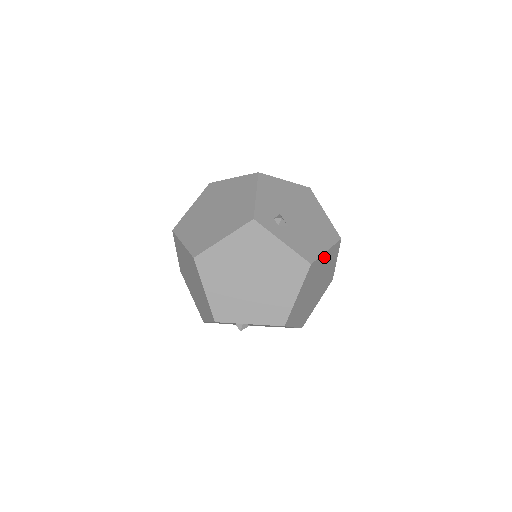
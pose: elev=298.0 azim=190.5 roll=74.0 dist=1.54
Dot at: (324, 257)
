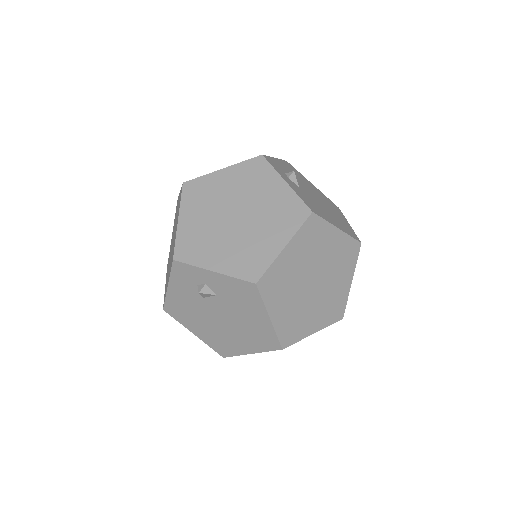
Dot at: (333, 236)
